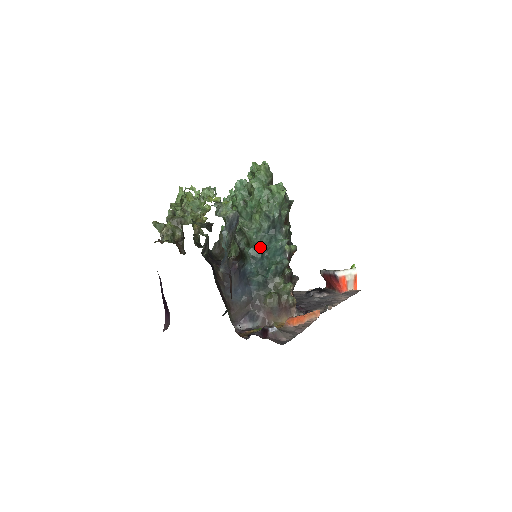
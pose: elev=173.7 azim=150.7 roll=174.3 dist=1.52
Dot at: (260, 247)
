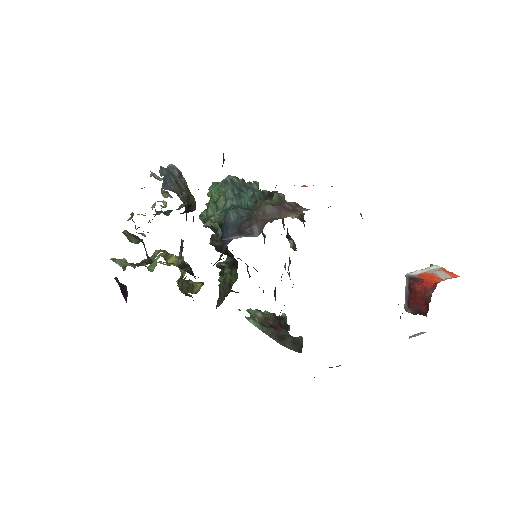
Dot at: occluded
